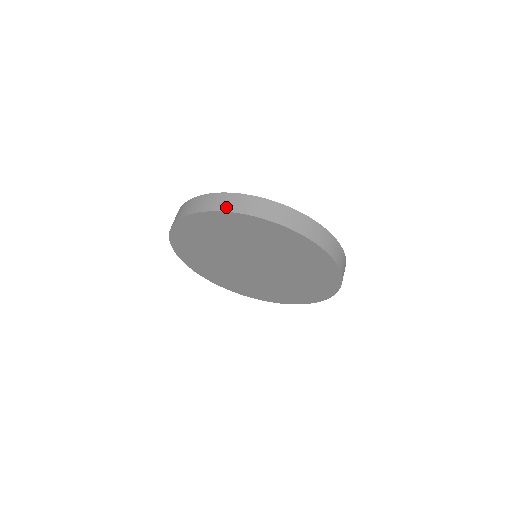
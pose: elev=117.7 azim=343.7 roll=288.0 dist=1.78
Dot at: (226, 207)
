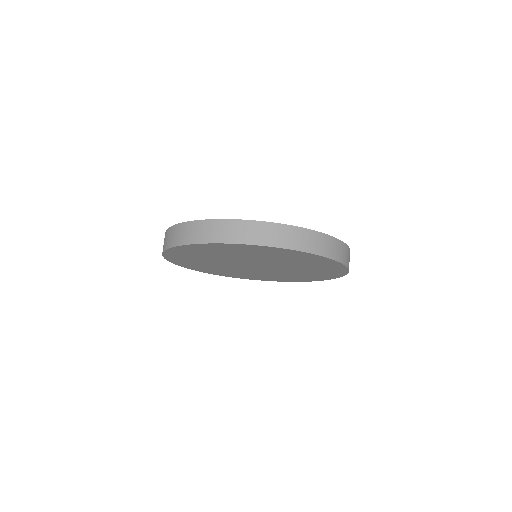
Dot at: (193, 239)
